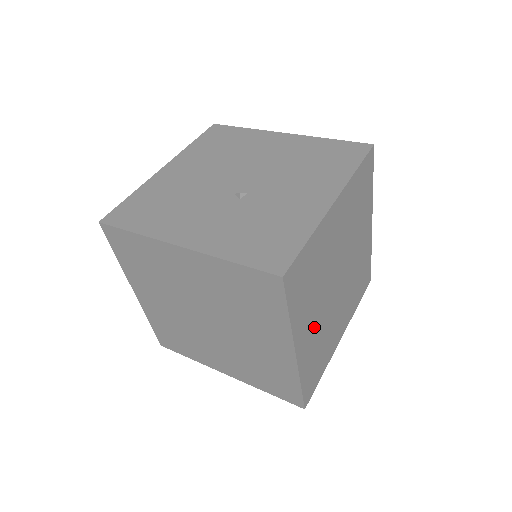
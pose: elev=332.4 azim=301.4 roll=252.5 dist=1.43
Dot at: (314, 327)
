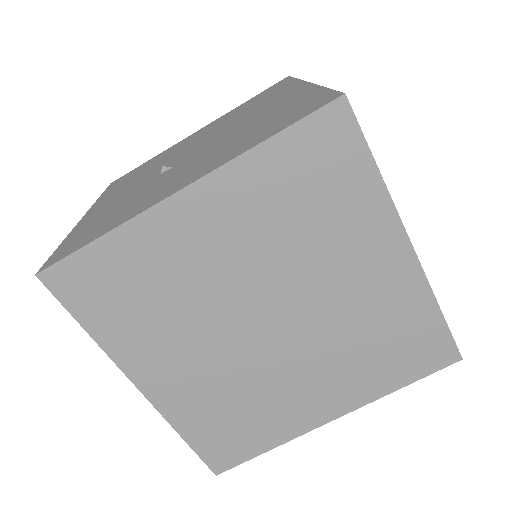
Dot at: (193, 370)
